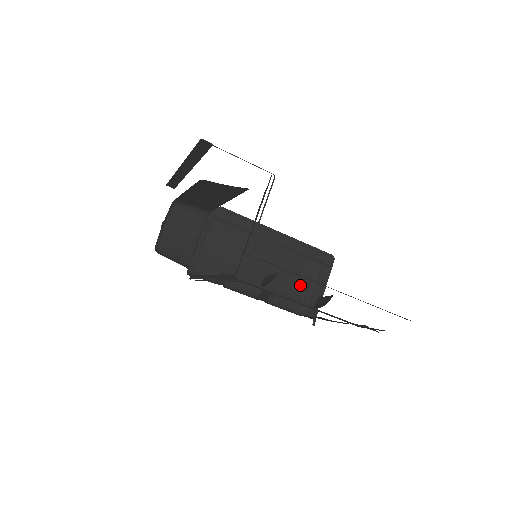
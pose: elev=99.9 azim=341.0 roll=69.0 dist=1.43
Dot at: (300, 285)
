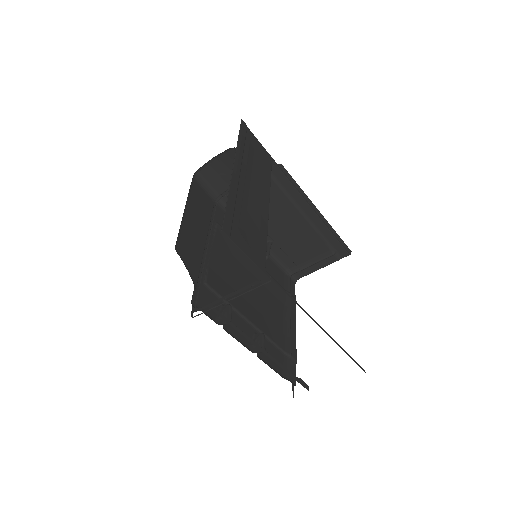
Dot at: (303, 255)
